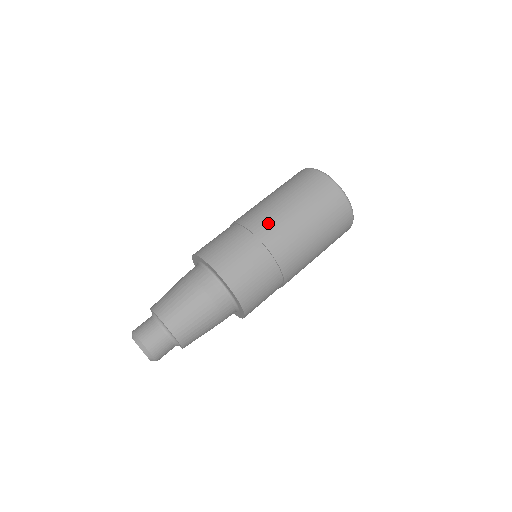
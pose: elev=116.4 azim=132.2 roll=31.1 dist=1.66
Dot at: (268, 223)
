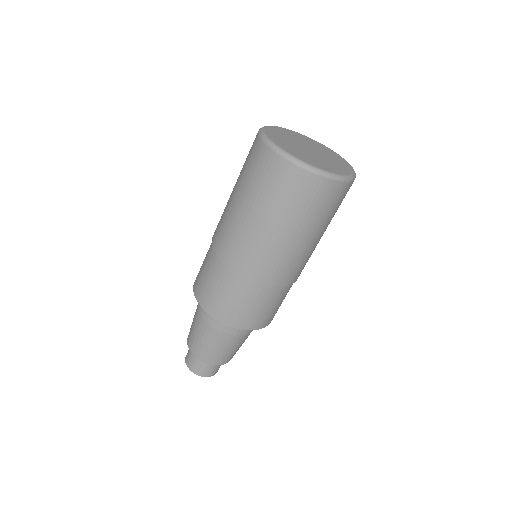
Dot at: (259, 263)
